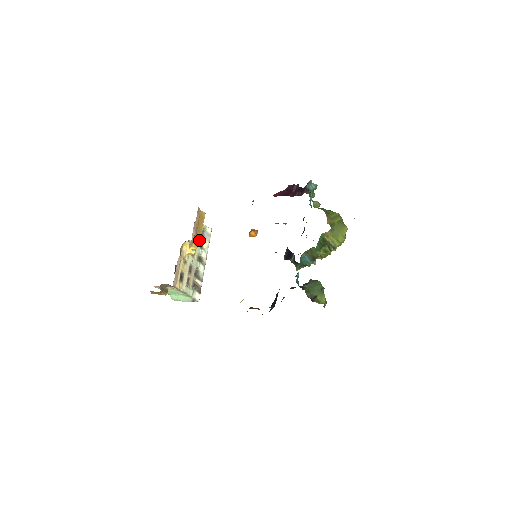
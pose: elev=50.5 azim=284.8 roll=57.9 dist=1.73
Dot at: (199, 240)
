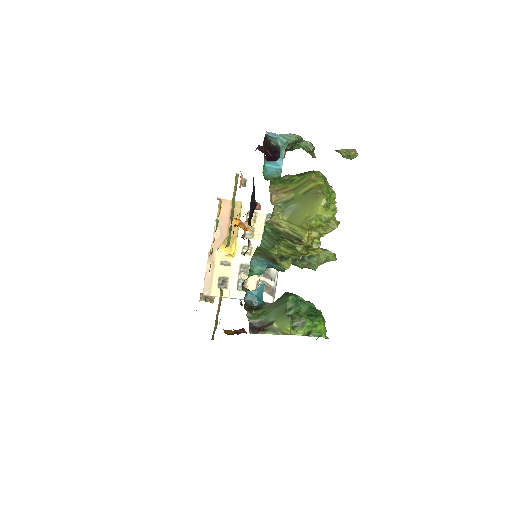
Dot at: (235, 237)
